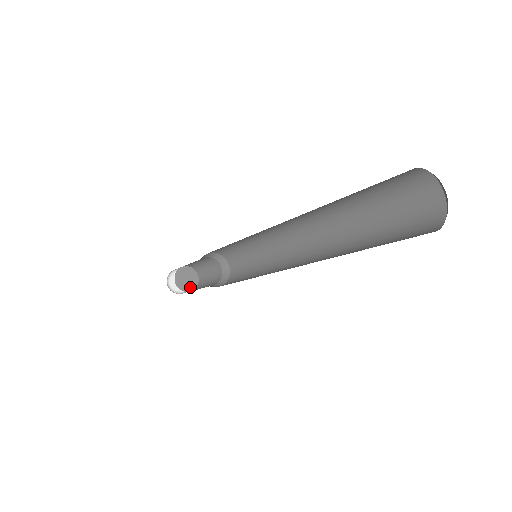
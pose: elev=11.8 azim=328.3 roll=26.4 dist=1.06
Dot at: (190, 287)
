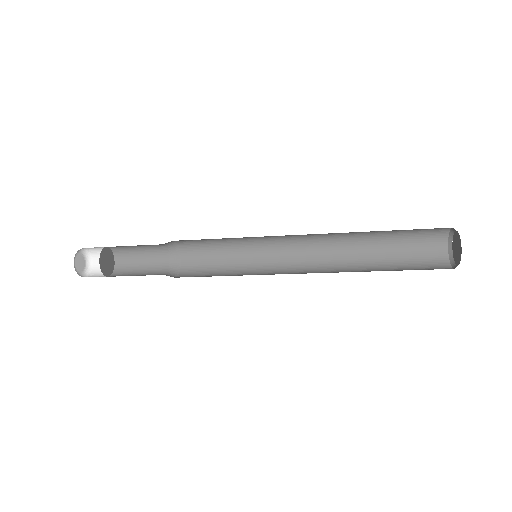
Dot at: (108, 272)
